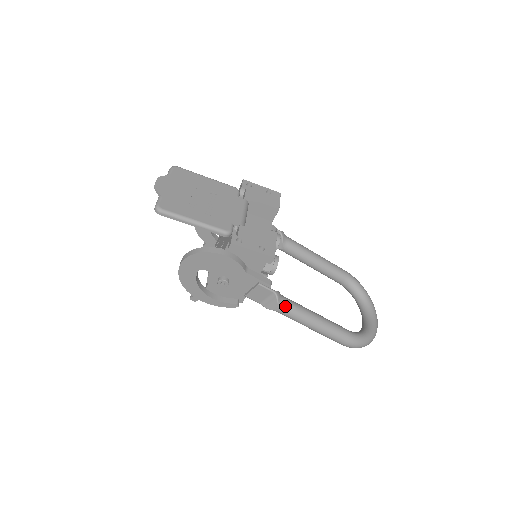
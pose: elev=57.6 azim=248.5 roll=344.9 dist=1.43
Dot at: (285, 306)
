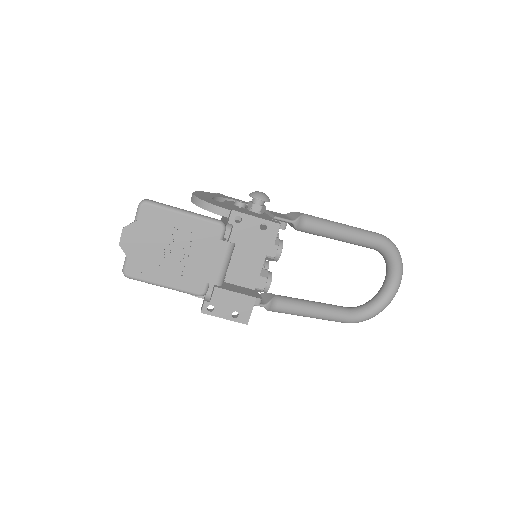
Dot at: (276, 311)
